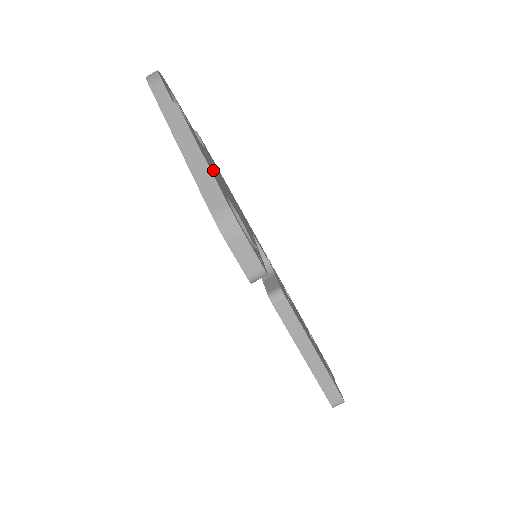
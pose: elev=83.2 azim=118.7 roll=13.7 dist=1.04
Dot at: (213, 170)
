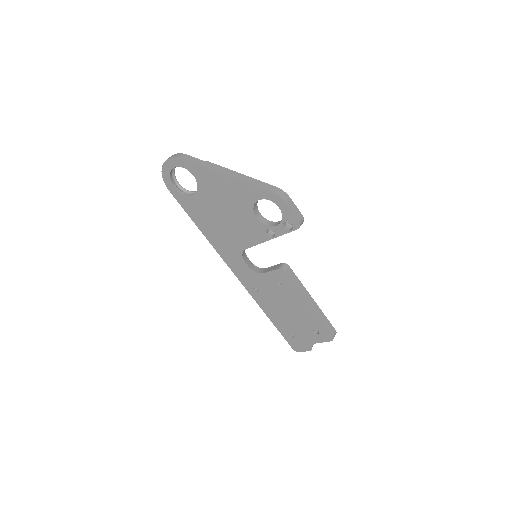
Dot at: occluded
